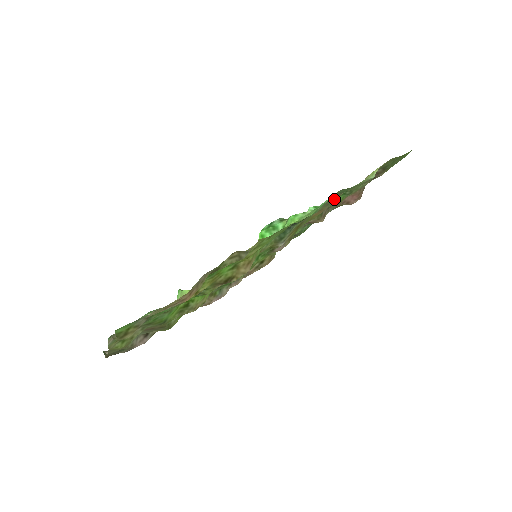
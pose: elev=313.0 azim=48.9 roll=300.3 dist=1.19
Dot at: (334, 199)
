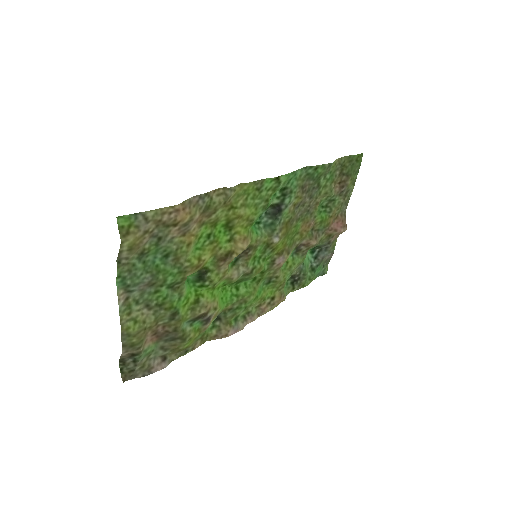
Dot at: (314, 207)
